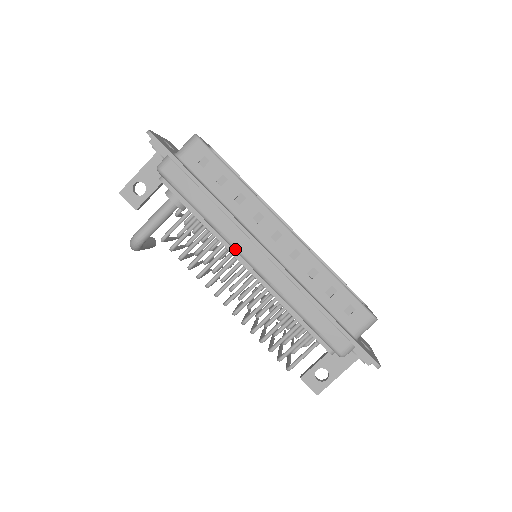
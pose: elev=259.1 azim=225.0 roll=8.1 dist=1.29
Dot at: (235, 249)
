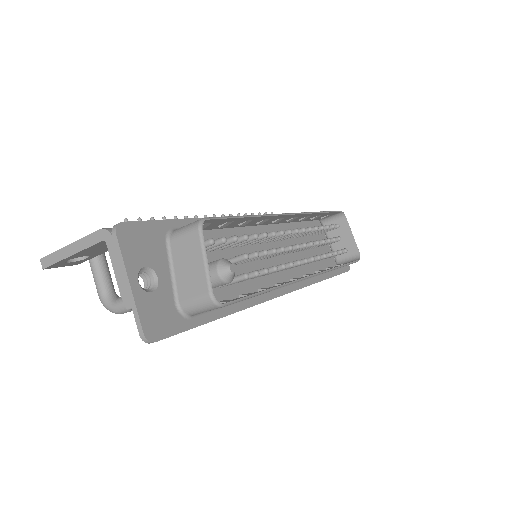
Dot at: occluded
